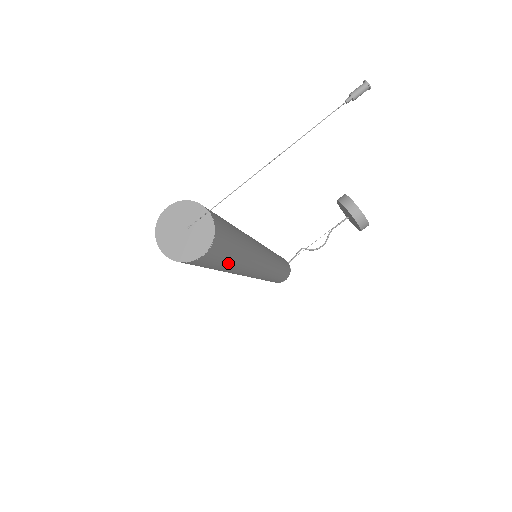
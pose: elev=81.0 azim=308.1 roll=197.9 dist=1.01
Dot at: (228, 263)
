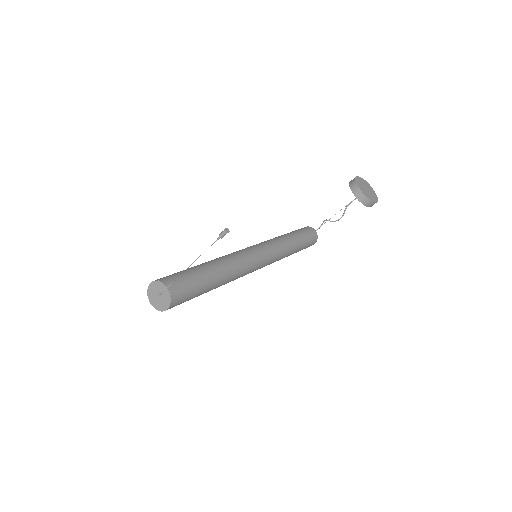
Dot at: (201, 294)
